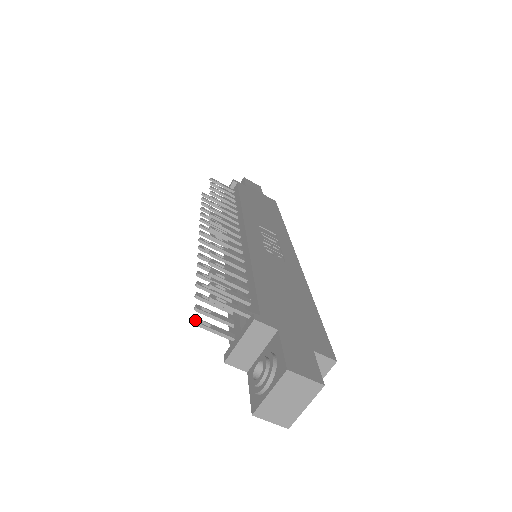
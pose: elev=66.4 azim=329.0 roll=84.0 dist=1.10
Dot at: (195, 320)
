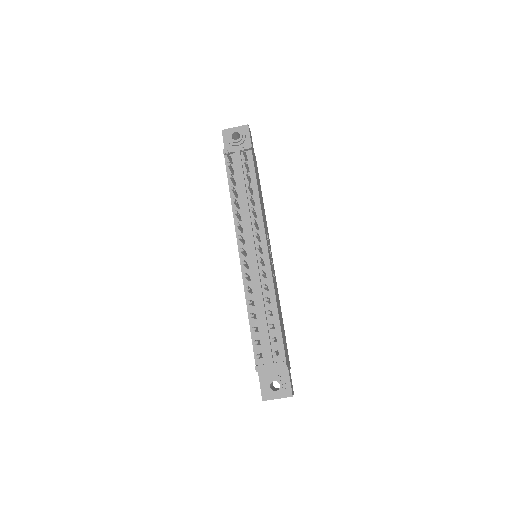
Dot at: (259, 357)
